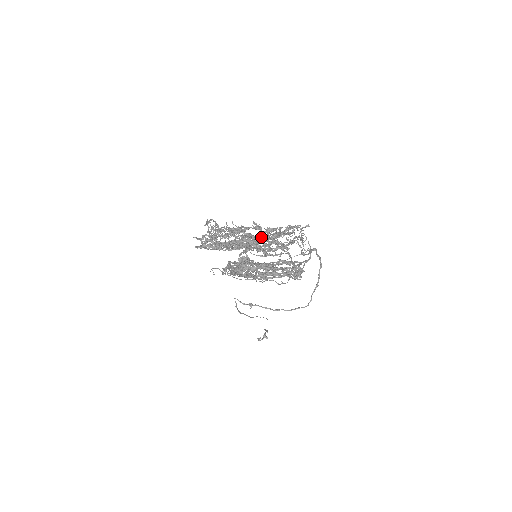
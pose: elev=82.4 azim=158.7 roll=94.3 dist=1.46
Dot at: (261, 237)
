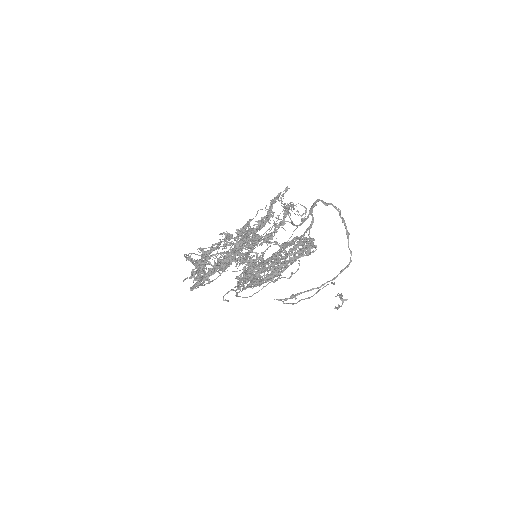
Dot at: (241, 240)
